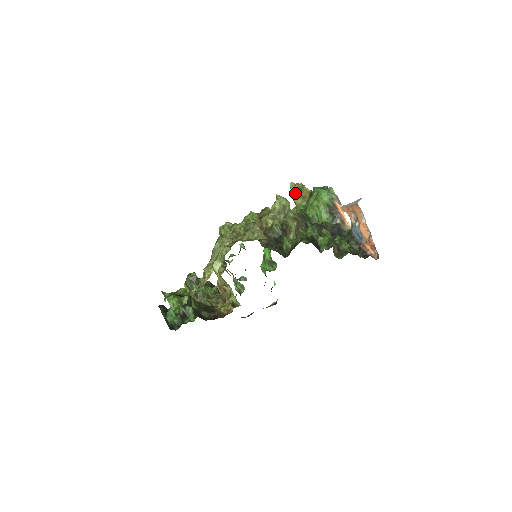
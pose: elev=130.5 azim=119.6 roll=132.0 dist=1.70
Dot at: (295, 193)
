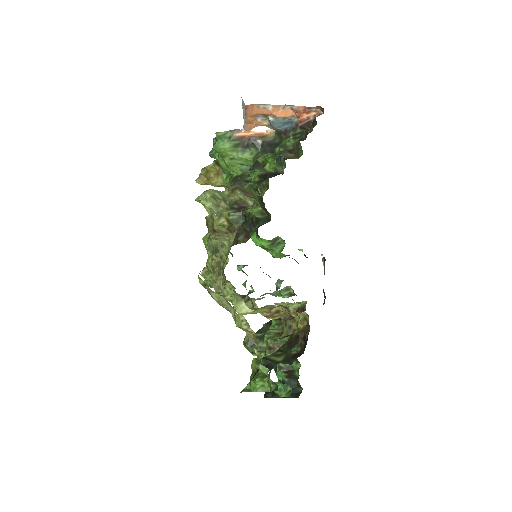
Dot at: (209, 181)
